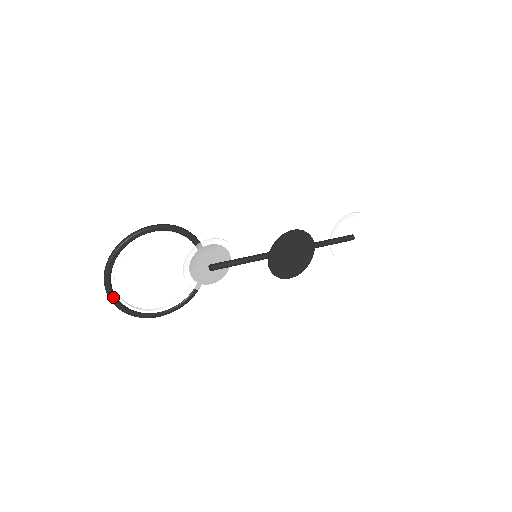
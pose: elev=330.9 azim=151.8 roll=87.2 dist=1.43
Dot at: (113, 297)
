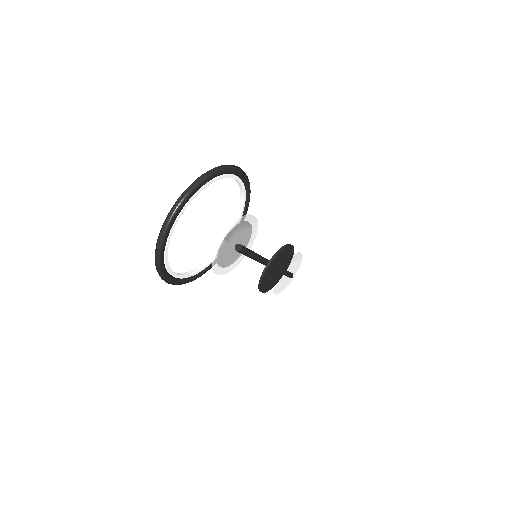
Dot at: (168, 232)
